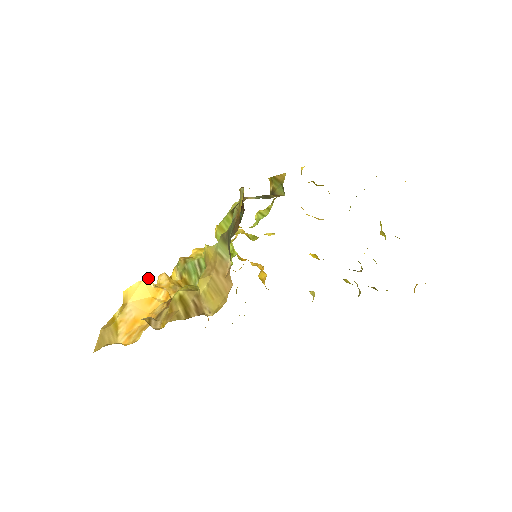
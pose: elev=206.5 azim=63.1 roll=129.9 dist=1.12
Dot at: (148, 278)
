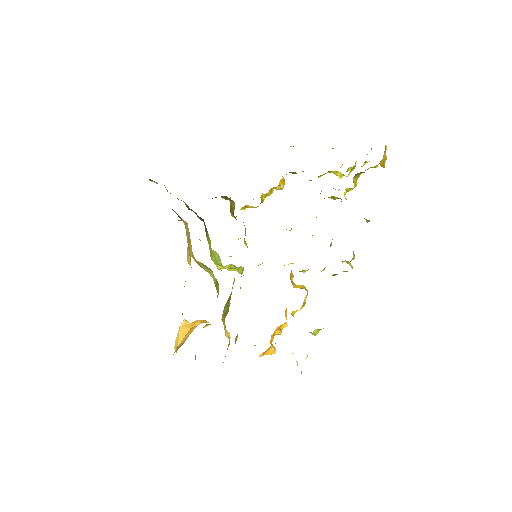
Dot at: (183, 322)
